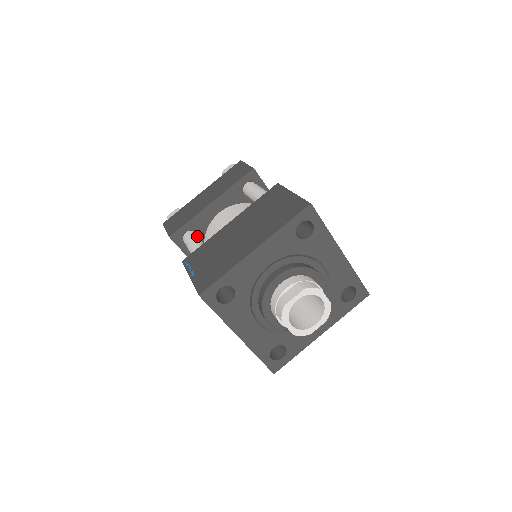
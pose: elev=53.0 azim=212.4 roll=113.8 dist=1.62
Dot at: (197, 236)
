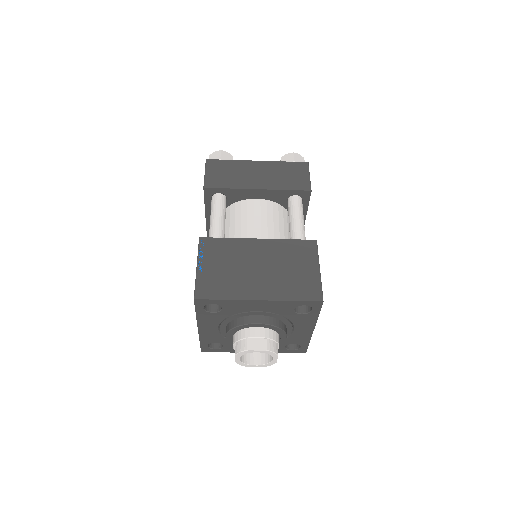
Dot at: occluded
